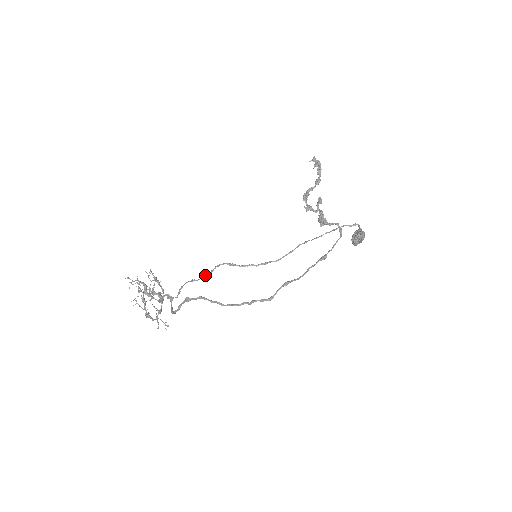
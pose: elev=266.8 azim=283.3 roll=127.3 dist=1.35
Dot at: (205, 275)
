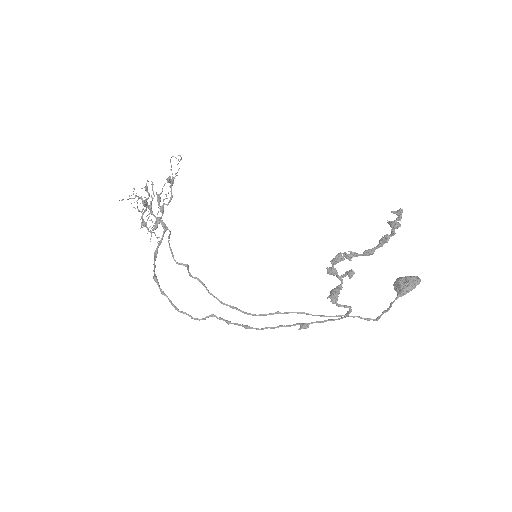
Dot at: (182, 264)
